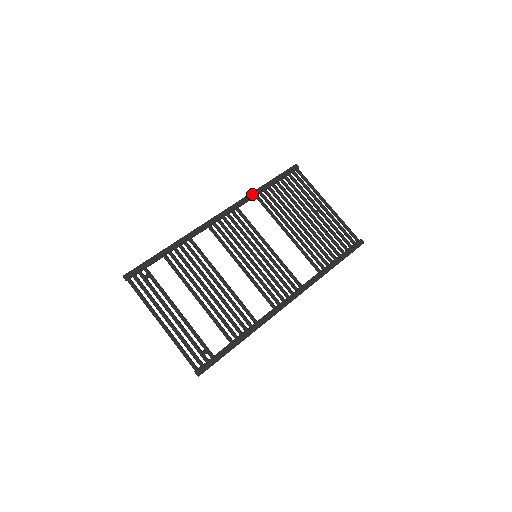
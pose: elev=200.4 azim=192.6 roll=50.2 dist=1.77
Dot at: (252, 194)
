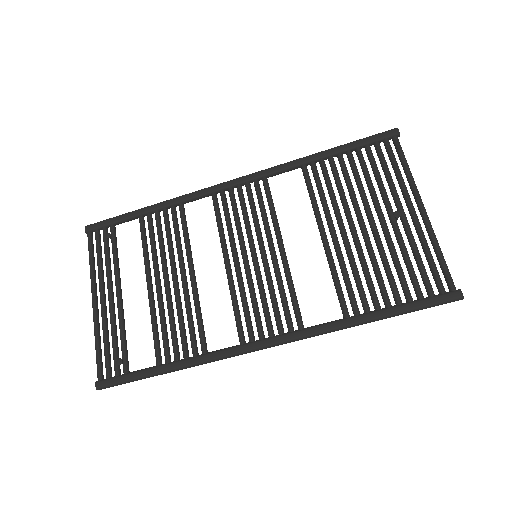
Dot at: (296, 161)
